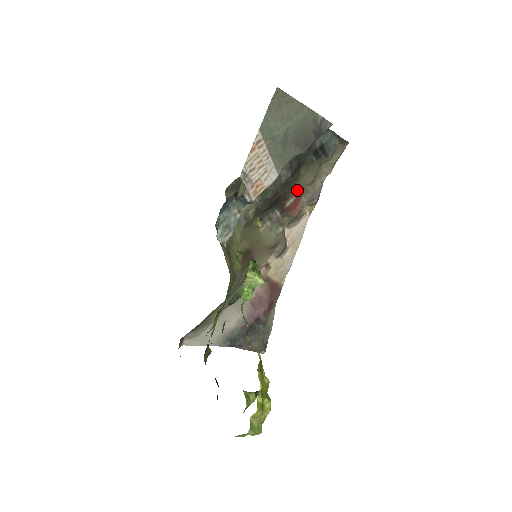
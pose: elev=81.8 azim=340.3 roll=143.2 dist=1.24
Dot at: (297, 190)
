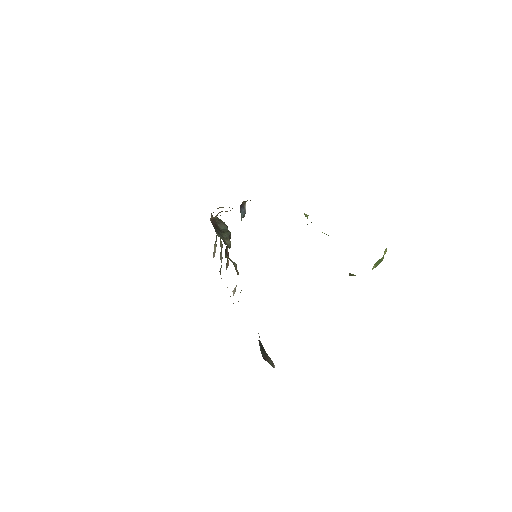
Dot at: occluded
